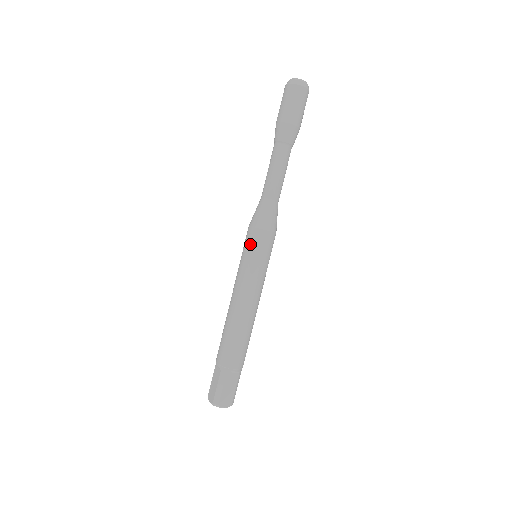
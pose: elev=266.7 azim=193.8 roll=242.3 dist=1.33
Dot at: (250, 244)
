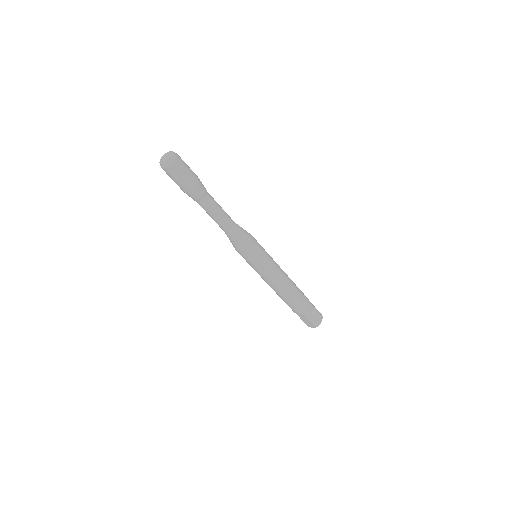
Dot at: (250, 258)
